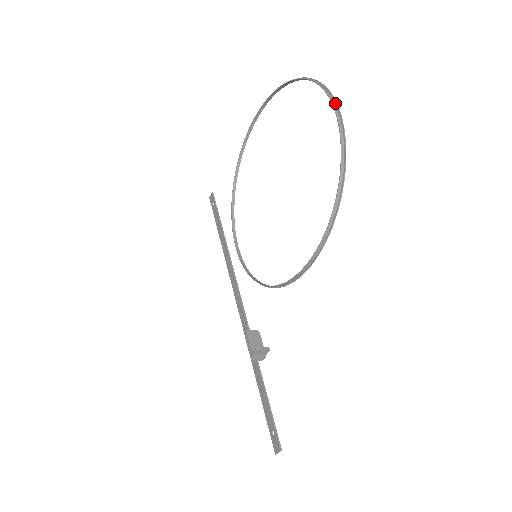
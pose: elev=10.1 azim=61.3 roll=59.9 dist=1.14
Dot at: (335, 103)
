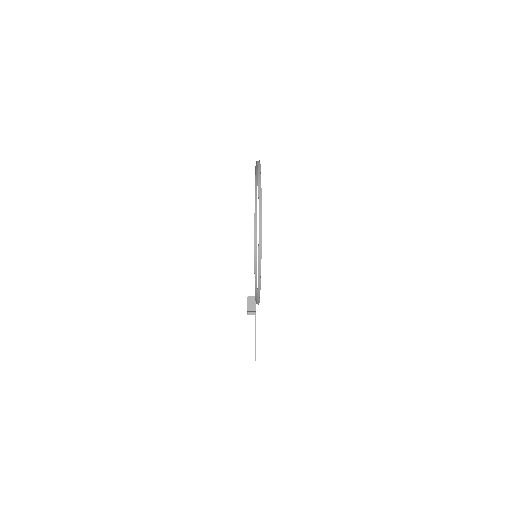
Dot at: (261, 238)
